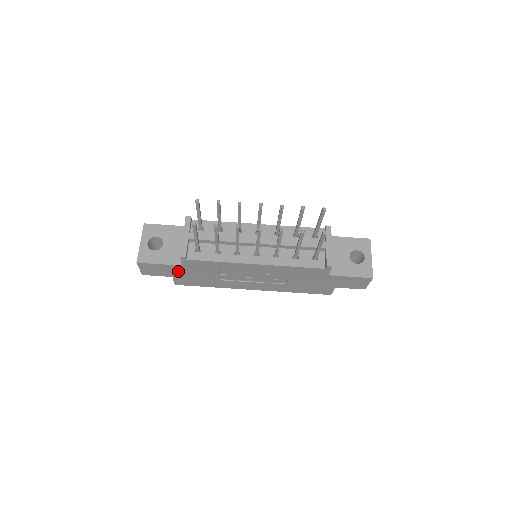
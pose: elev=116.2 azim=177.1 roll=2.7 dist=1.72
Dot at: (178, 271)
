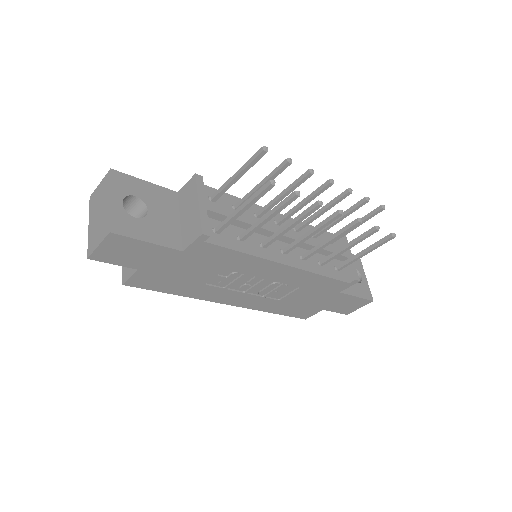
Dot at: (162, 260)
